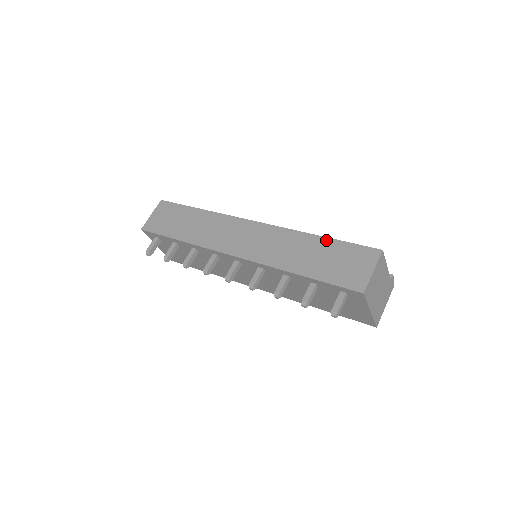
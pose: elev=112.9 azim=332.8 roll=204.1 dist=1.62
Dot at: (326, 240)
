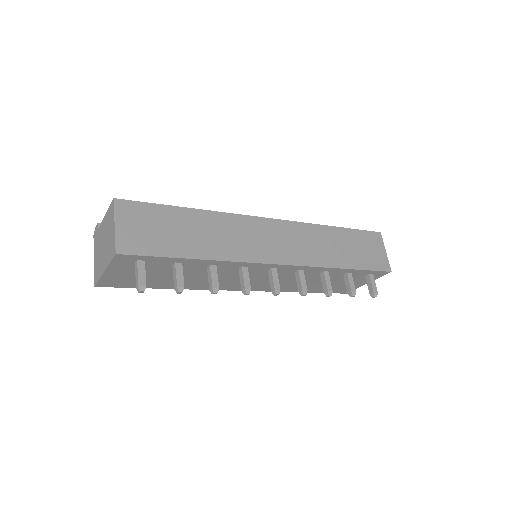
Dot at: (344, 230)
